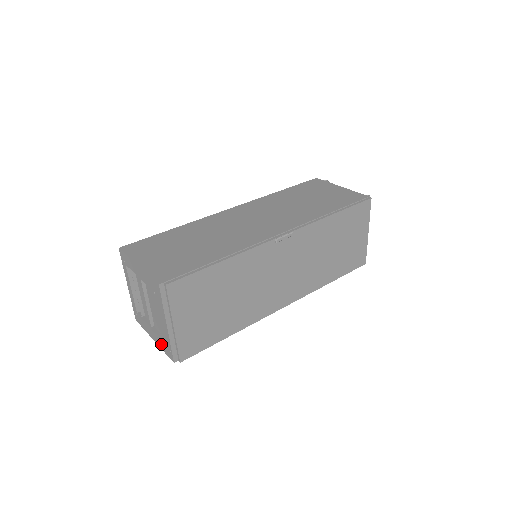
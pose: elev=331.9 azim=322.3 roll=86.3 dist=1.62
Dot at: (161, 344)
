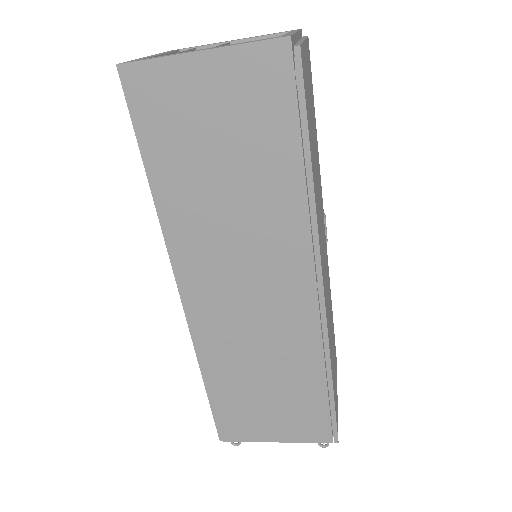
Dot at: (243, 42)
